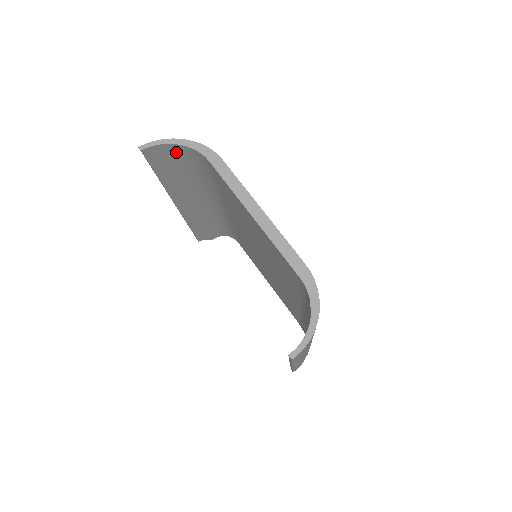
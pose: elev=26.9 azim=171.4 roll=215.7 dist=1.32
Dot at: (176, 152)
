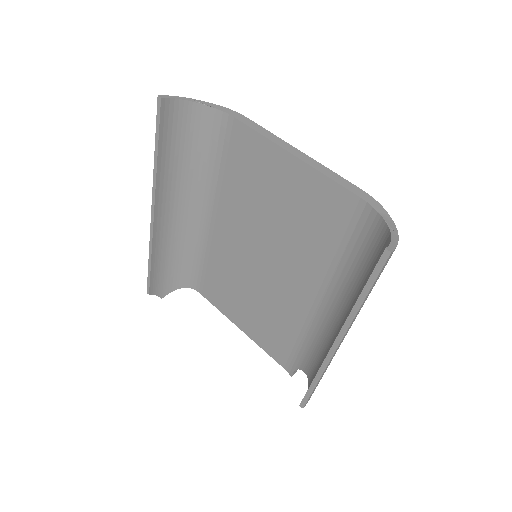
Dot at: (190, 117)
